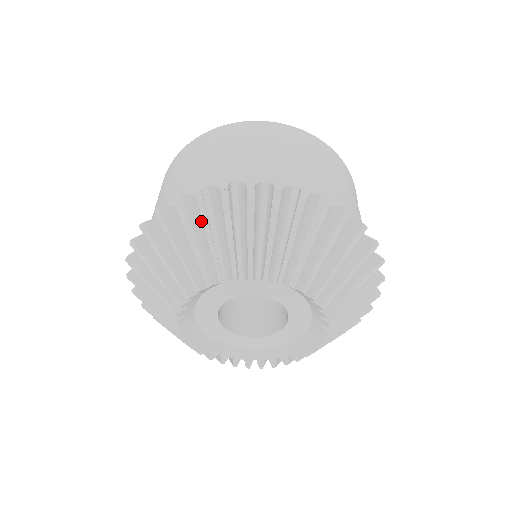
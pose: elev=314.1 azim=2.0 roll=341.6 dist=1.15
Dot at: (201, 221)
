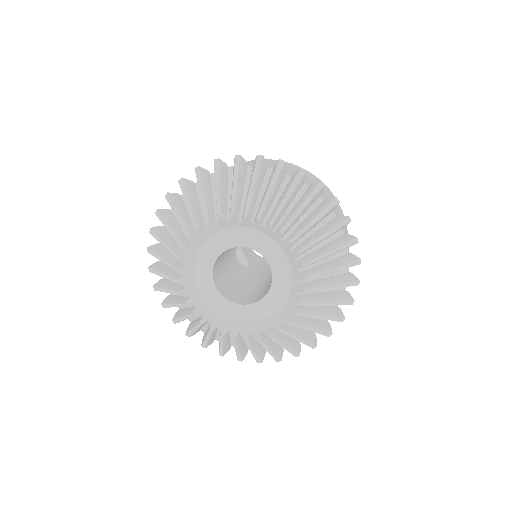
Dot at: (196, 195)
